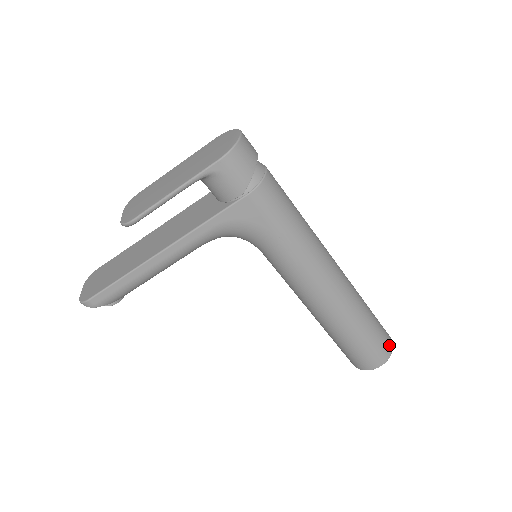
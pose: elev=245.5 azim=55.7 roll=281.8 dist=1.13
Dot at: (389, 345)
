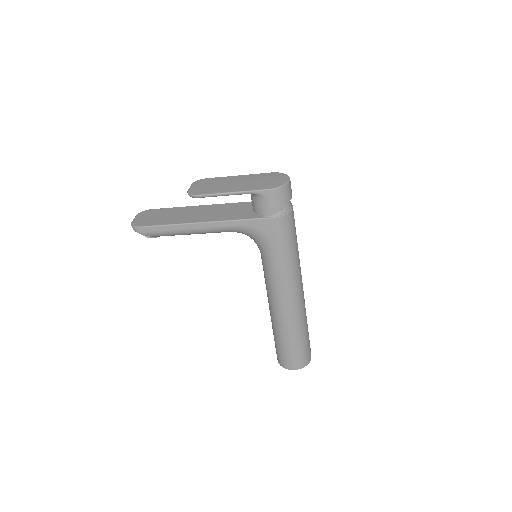
Dot at: (308, 359)
